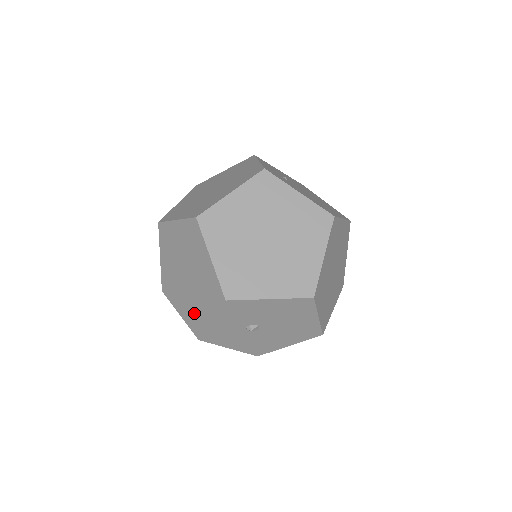
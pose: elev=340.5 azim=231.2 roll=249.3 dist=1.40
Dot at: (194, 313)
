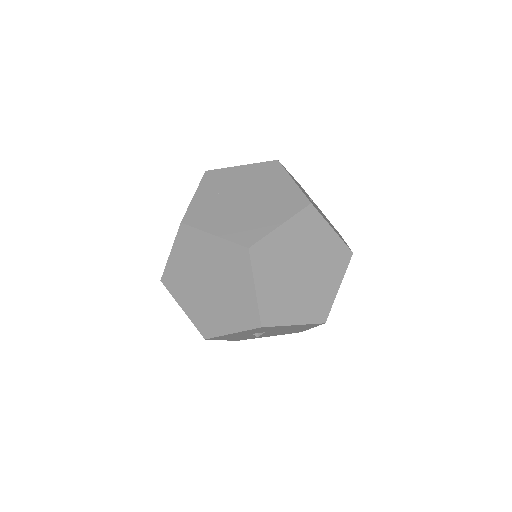
Dot at: (208, 318)
